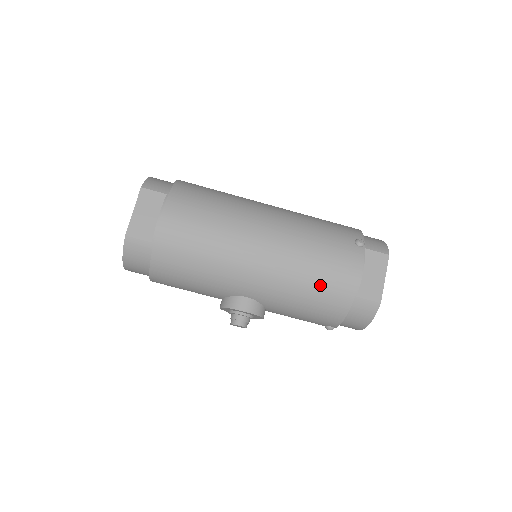
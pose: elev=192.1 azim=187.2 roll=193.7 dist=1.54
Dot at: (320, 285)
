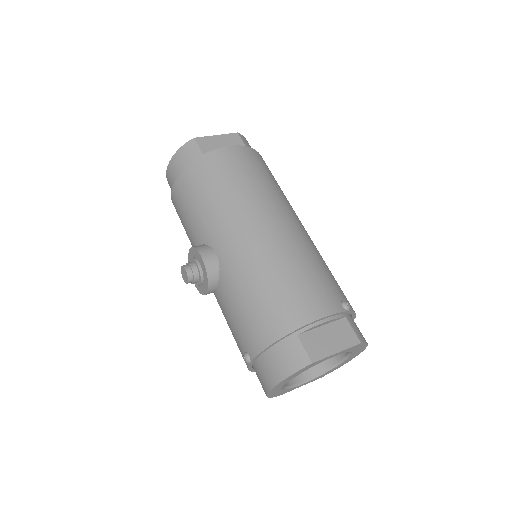
Dot at: (279, 291)
